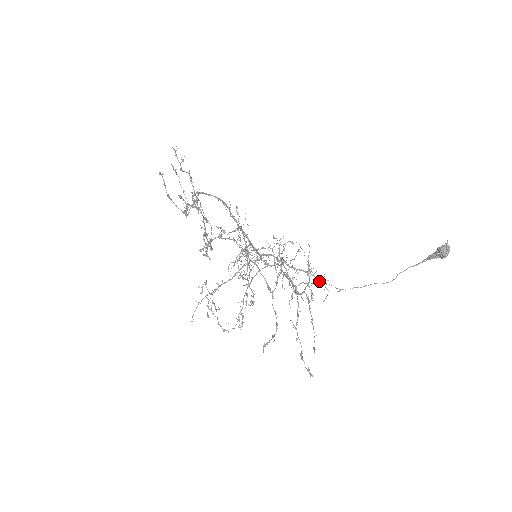
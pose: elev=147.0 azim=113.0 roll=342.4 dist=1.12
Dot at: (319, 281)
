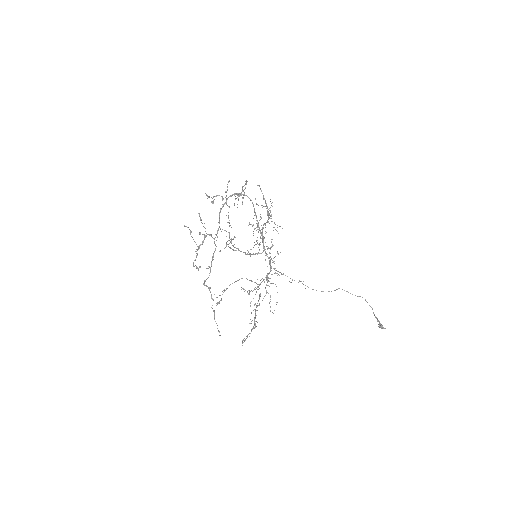
Dot at: occluded
